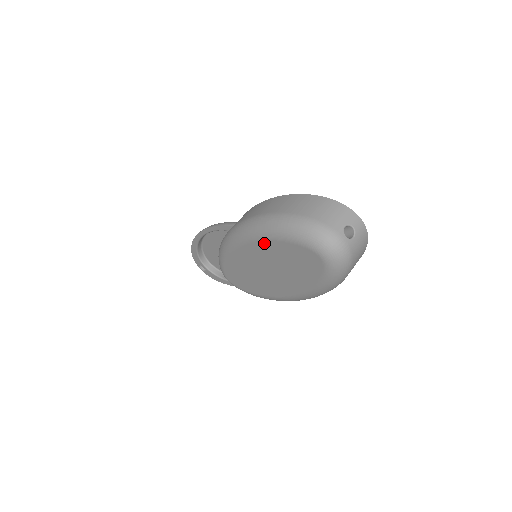
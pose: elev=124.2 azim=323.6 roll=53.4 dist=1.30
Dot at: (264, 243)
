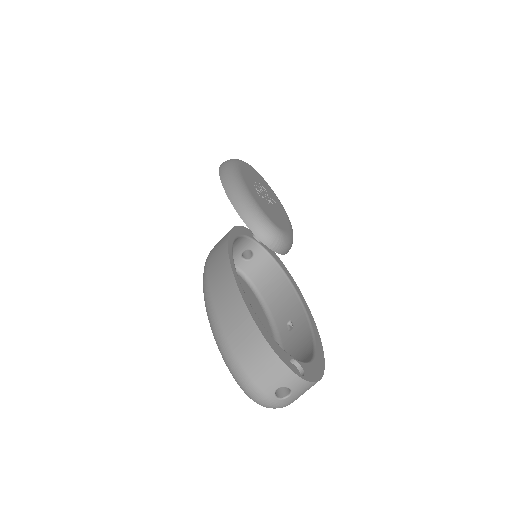
Dot at: occluded
